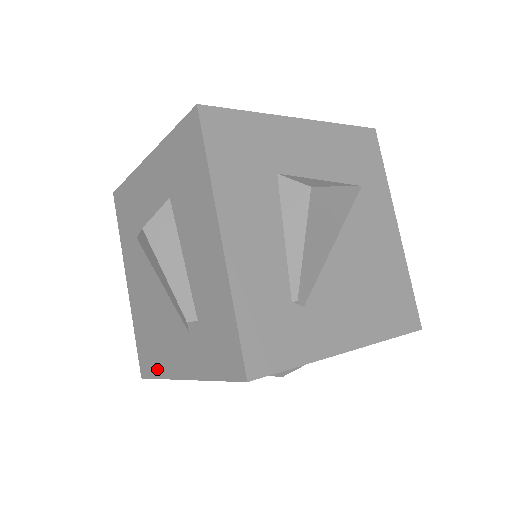
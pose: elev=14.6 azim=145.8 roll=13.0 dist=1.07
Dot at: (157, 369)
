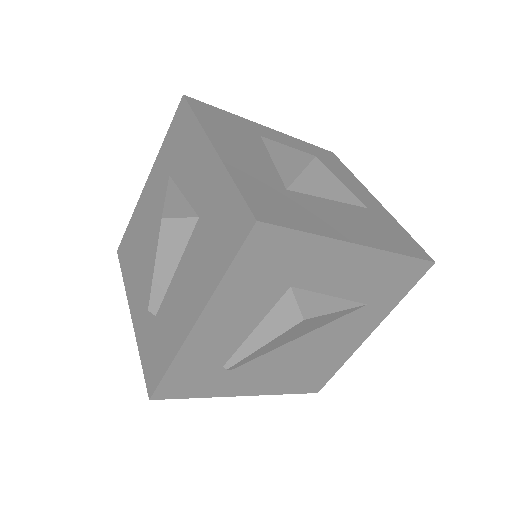
Dot at: (125, 272)
